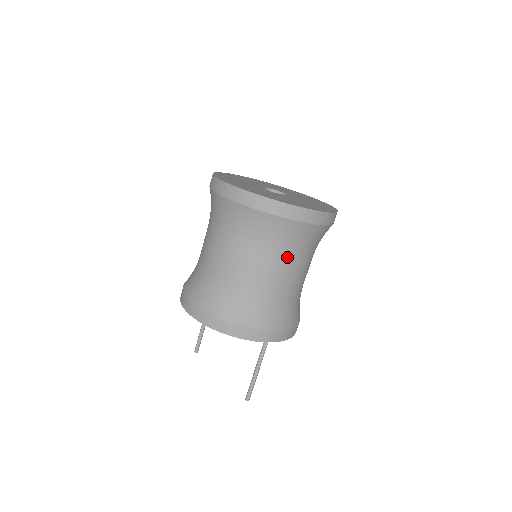
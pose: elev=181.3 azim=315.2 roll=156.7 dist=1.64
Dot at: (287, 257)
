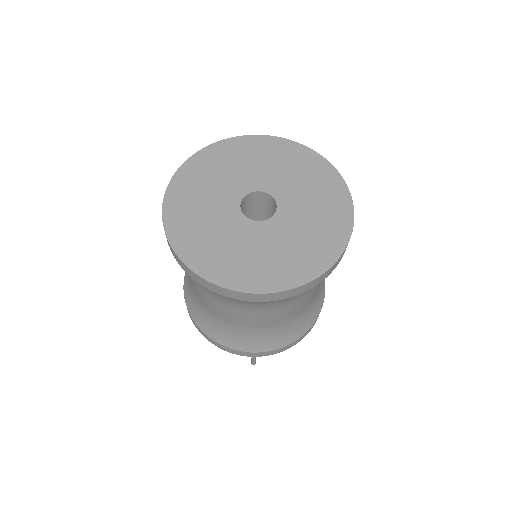
Dot at: (235, 307)
